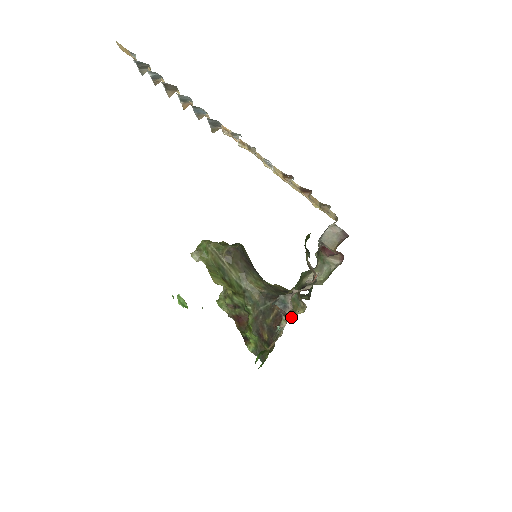
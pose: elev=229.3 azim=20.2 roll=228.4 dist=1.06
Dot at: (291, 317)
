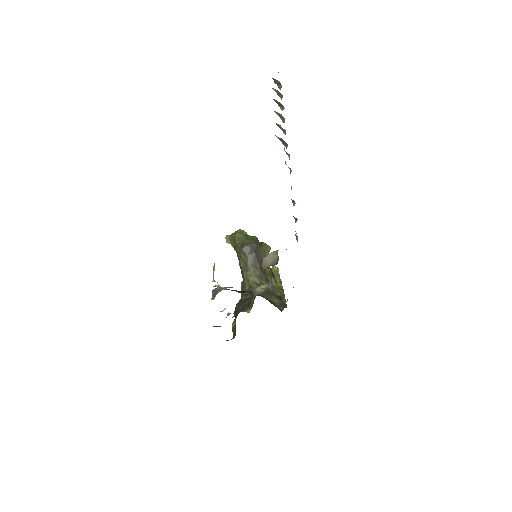
Dot at: (240, 311)
